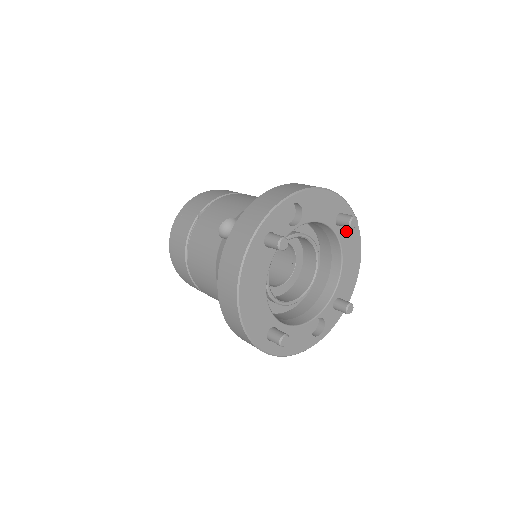
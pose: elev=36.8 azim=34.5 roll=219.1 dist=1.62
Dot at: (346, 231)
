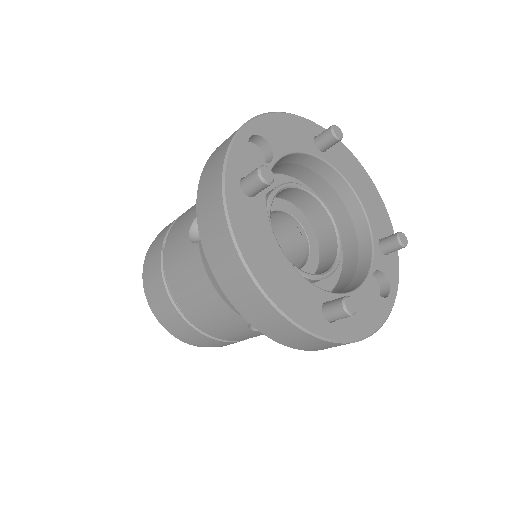
Dot at: (336, 156)
